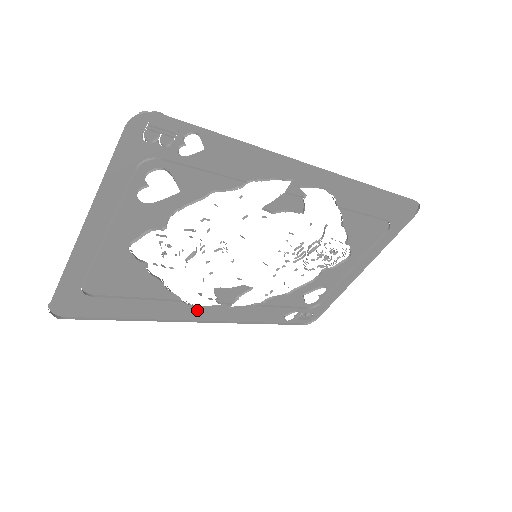
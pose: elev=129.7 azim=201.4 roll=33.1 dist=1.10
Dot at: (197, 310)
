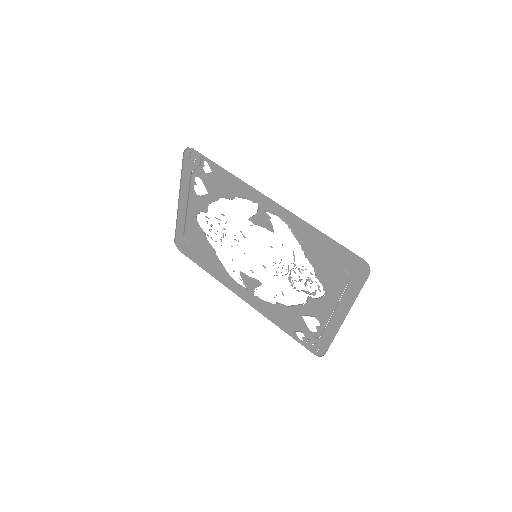
Dot at: (236, 285)
